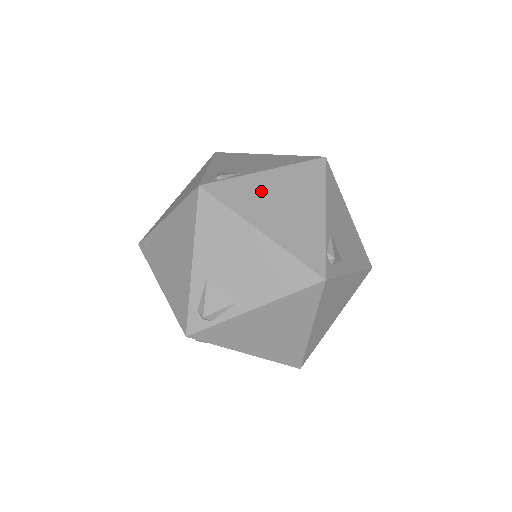
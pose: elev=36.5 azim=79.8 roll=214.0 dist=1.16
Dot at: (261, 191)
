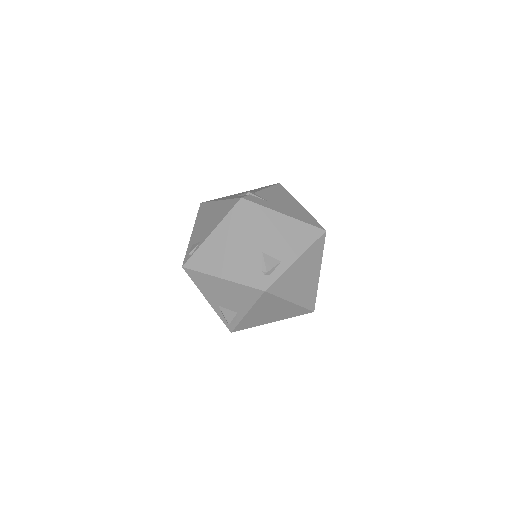
Dot at: (213, 250)
